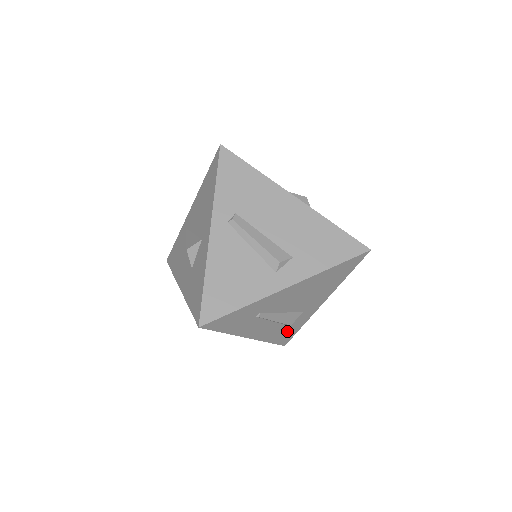
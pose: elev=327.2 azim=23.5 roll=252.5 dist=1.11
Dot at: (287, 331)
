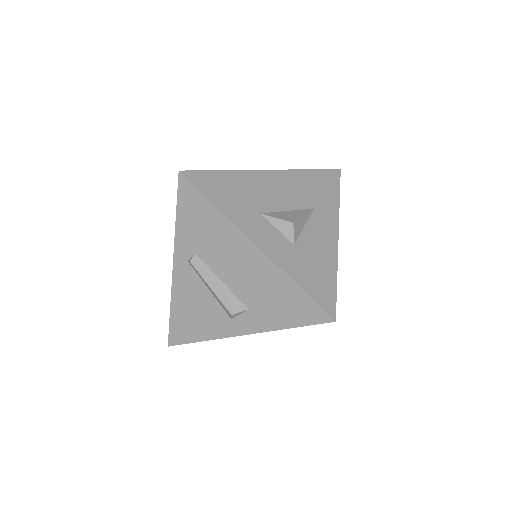
Dot at: occluded
